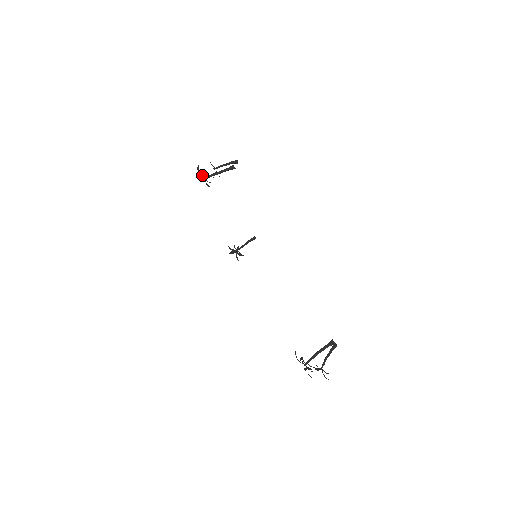
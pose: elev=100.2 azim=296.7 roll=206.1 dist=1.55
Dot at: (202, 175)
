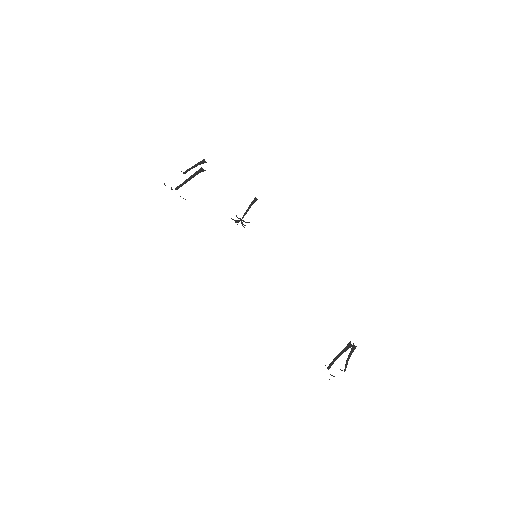
Dot at: (172, 189)
